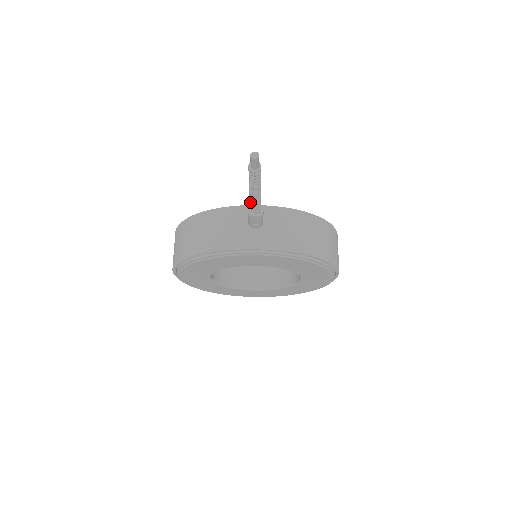
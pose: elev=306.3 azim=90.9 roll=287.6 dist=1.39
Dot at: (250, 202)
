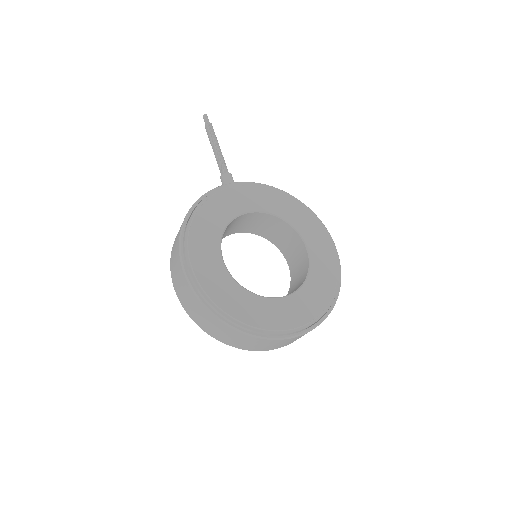
Dot at: (218, 160)
